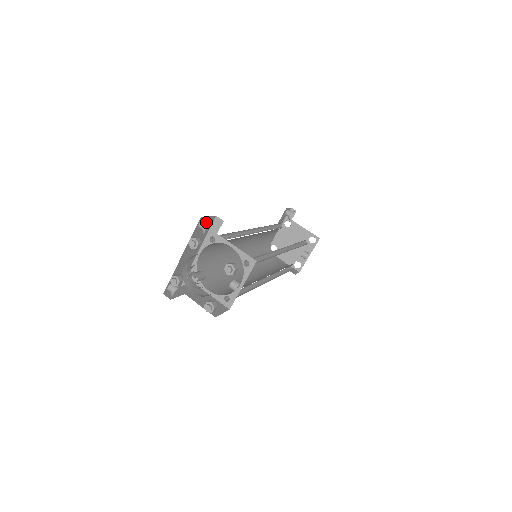
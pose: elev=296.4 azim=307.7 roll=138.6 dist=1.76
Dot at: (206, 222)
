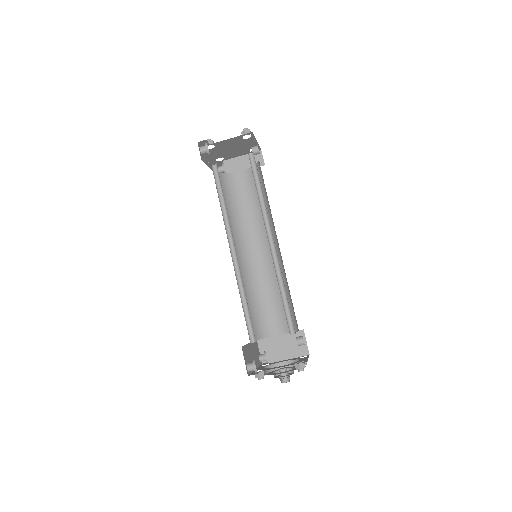
Dot at: (251, 368)
